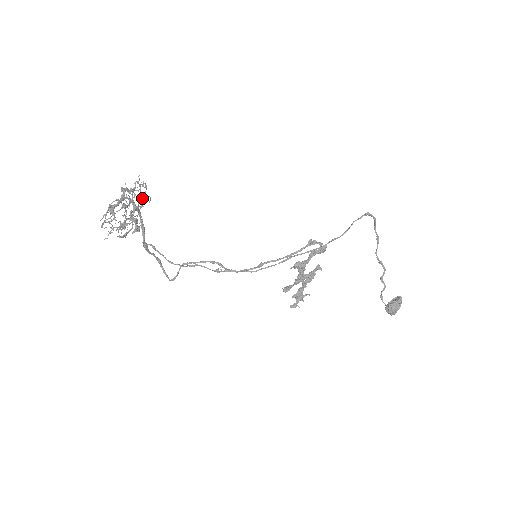
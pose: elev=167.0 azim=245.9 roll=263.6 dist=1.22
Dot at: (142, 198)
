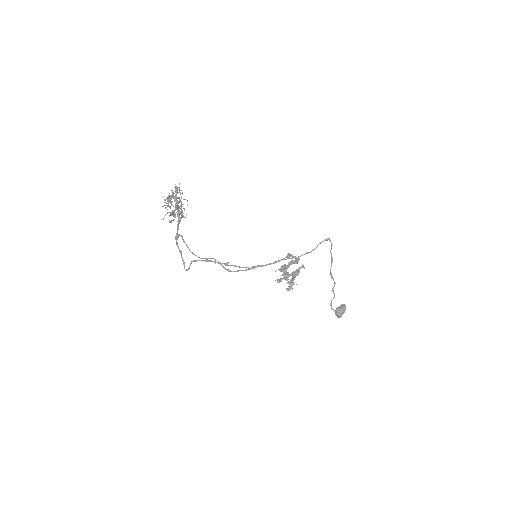
Dot at: (180, 200)
